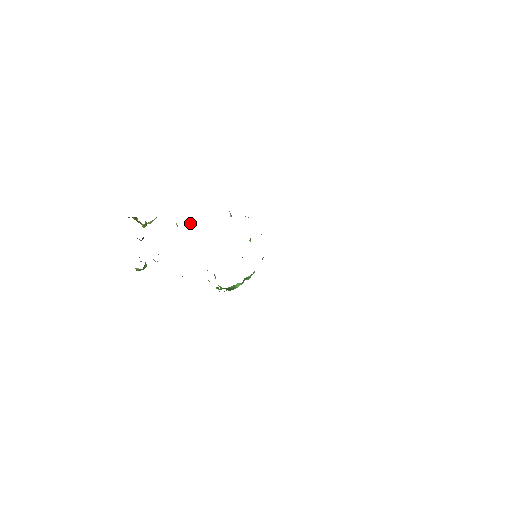
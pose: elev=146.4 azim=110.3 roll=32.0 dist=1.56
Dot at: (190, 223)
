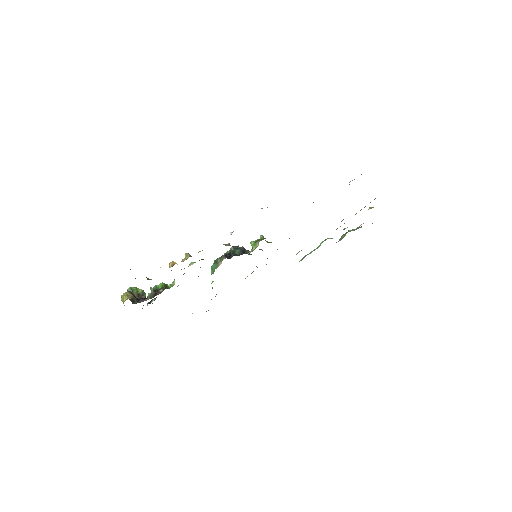
Dot at: occluded
